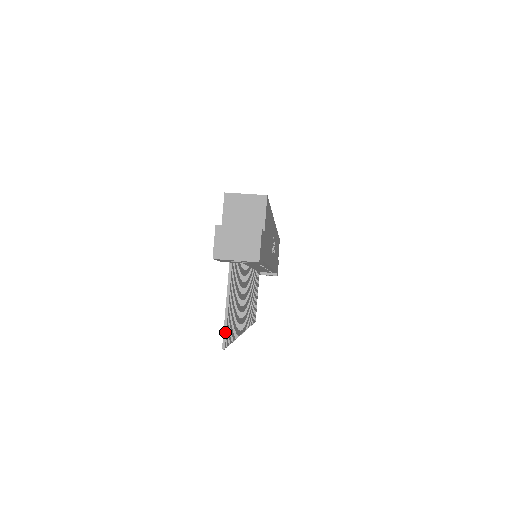
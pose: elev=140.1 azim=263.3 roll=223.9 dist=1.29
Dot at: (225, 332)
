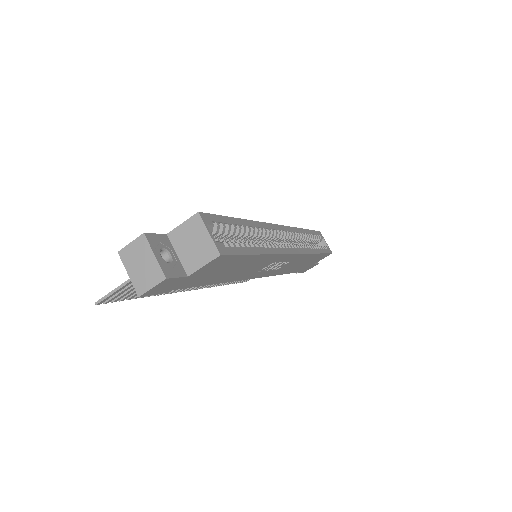
Dot at: (107, 296)
